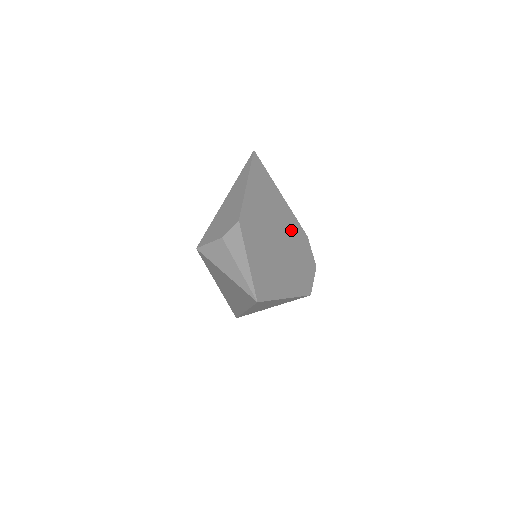
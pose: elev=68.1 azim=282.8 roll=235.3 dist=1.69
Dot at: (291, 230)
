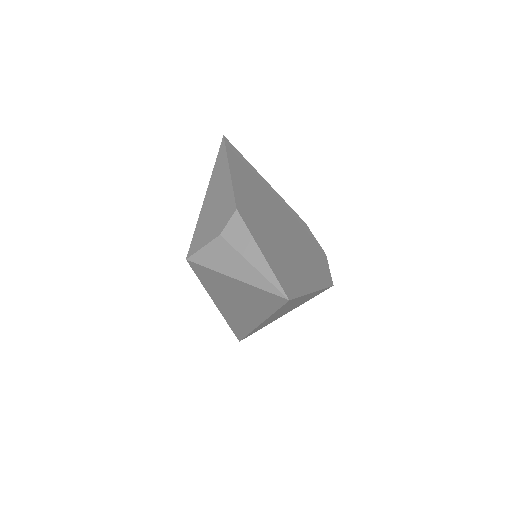
Dot at: (289, 217)
